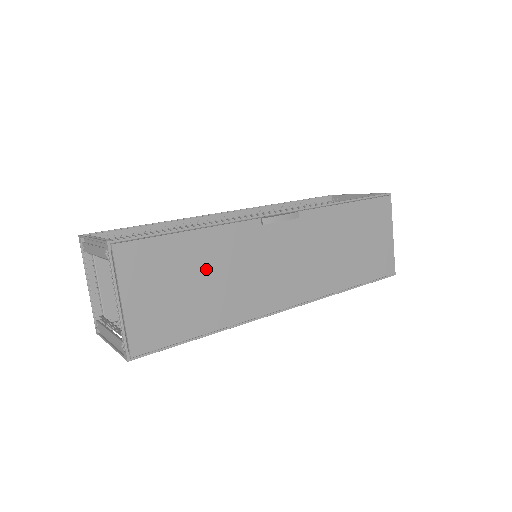
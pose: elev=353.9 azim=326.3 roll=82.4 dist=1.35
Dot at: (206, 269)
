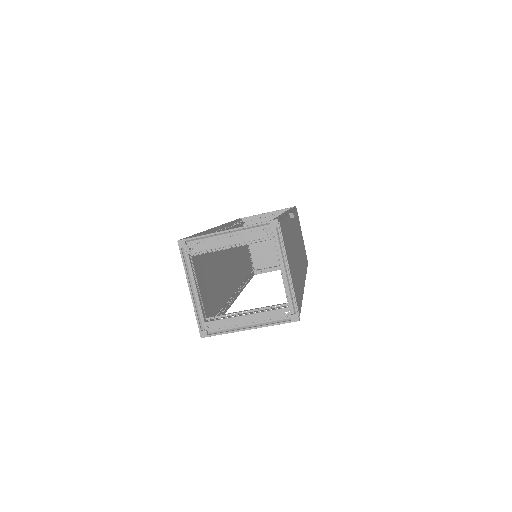
Dot at: (292, 248)
